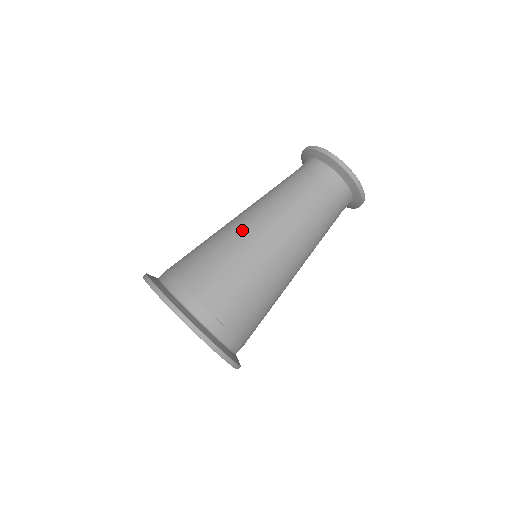
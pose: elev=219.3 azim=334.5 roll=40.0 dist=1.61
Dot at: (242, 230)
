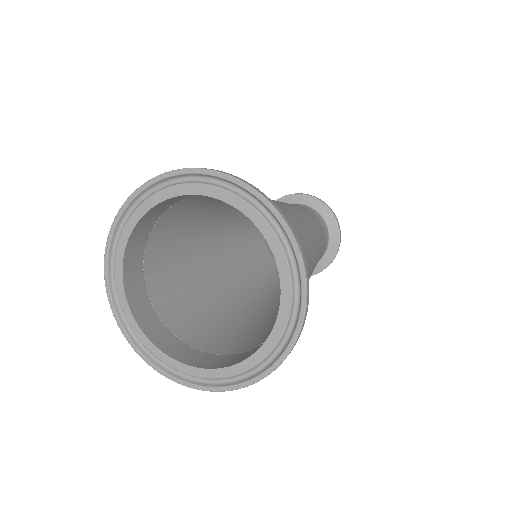
Dot at: (294, 213)
